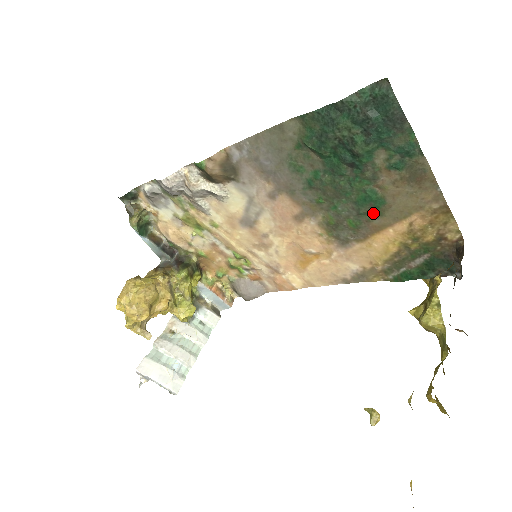
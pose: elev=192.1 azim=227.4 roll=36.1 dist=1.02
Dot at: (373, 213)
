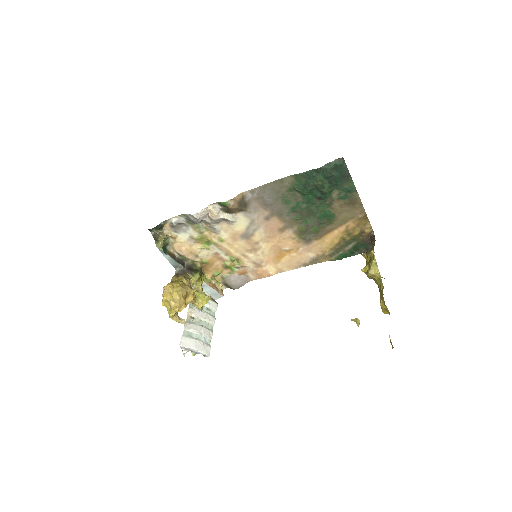
Dot at: (327, 223)
